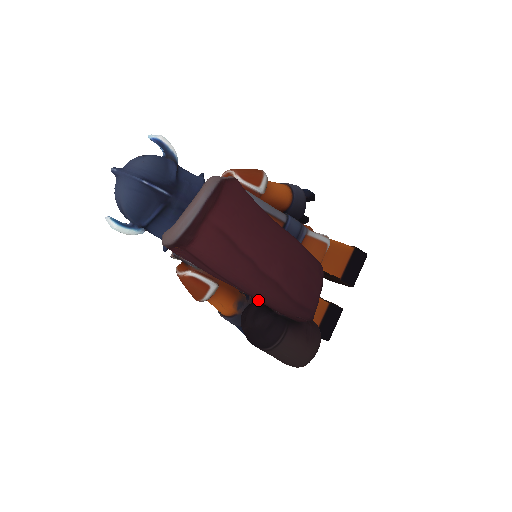
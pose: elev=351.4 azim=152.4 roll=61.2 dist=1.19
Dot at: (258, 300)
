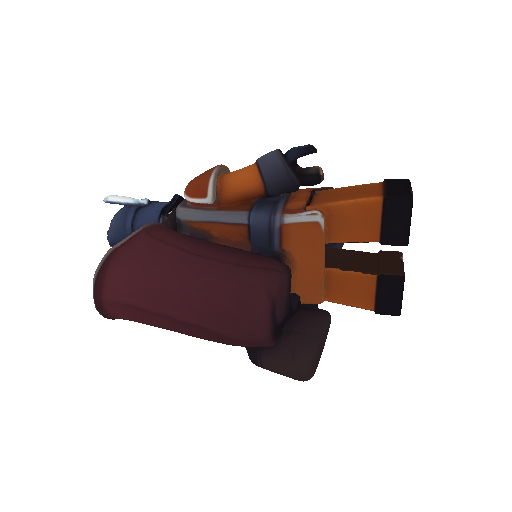
Dot at: occluded
